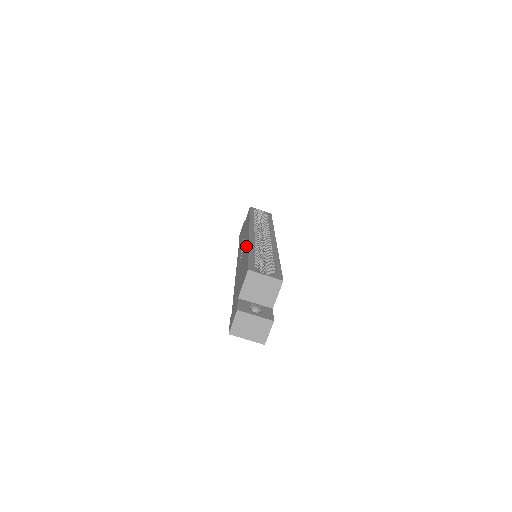
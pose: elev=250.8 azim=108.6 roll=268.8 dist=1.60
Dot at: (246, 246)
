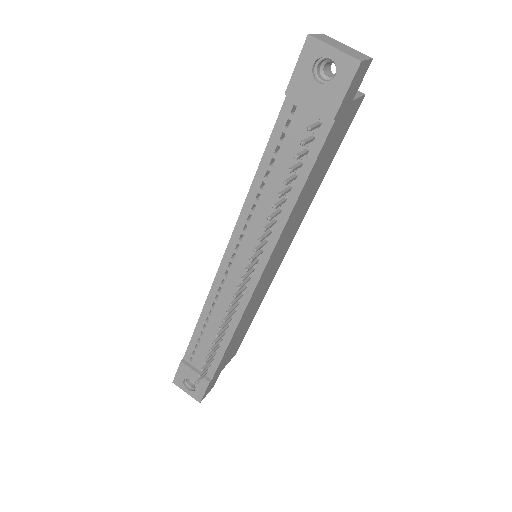
Dot at: occluded
